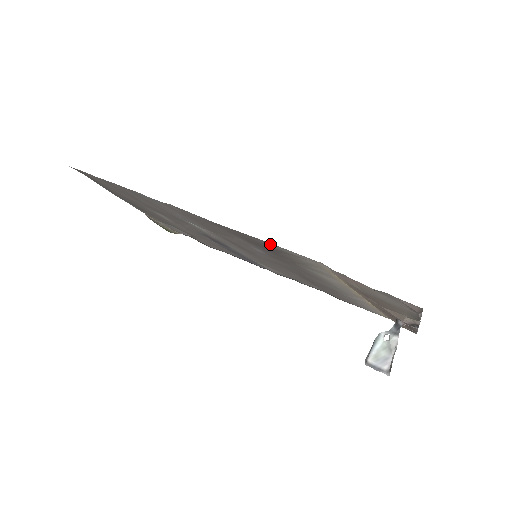
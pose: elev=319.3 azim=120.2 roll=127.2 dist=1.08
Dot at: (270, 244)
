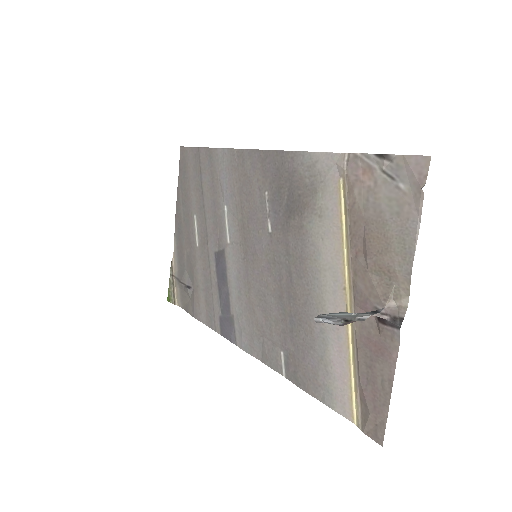
Dot at: (301, 158)
